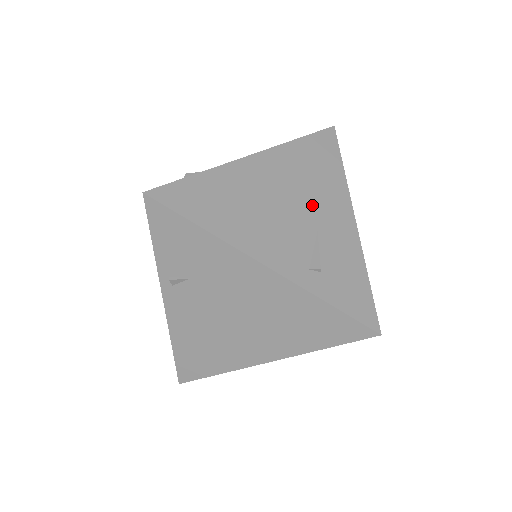
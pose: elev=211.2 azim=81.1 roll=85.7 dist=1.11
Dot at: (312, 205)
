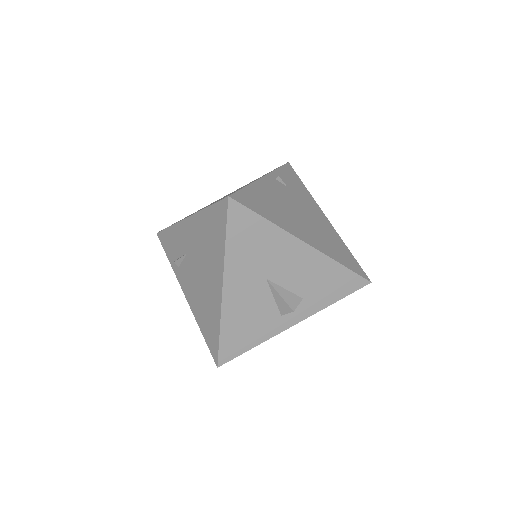
Dot at: occluded
